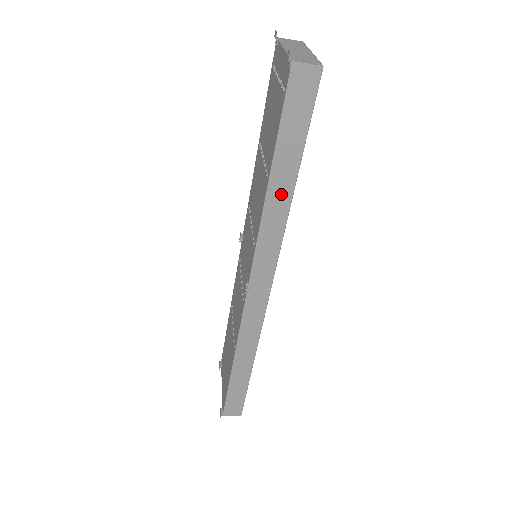
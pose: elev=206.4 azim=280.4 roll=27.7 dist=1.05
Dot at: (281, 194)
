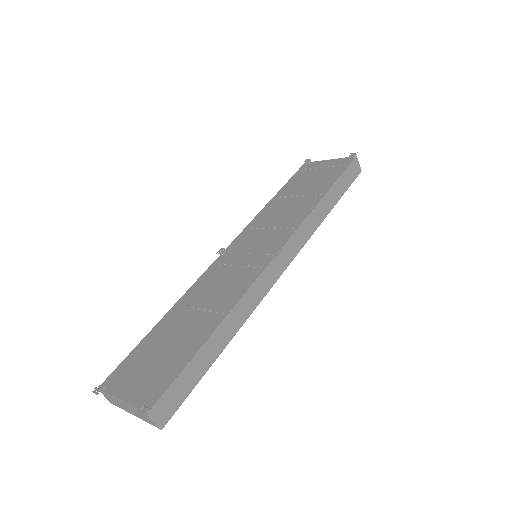
Dot at: (324, 209)
